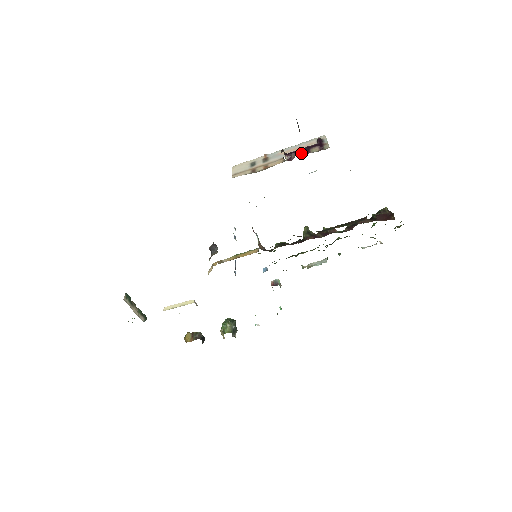
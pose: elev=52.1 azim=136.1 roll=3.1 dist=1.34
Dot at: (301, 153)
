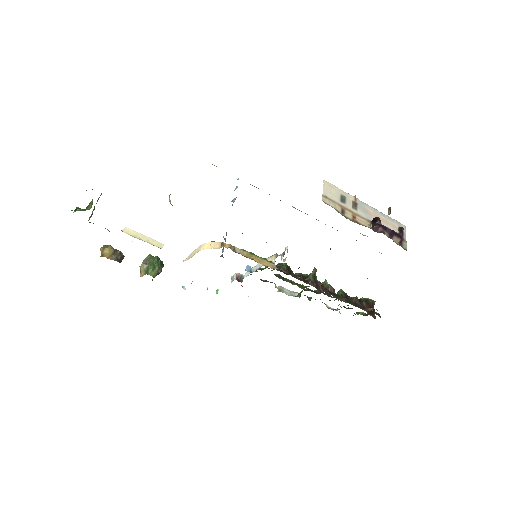
Dot at: (386, 233)
